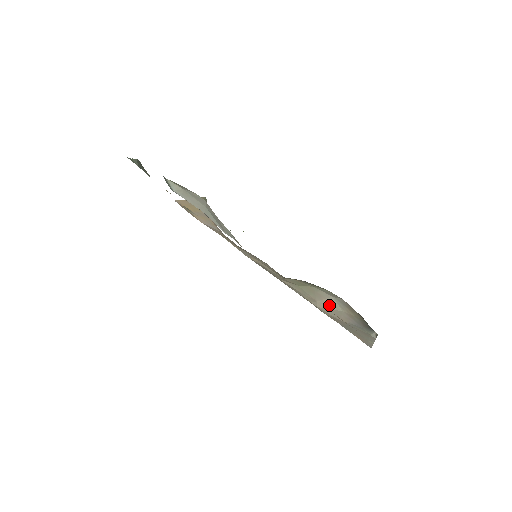
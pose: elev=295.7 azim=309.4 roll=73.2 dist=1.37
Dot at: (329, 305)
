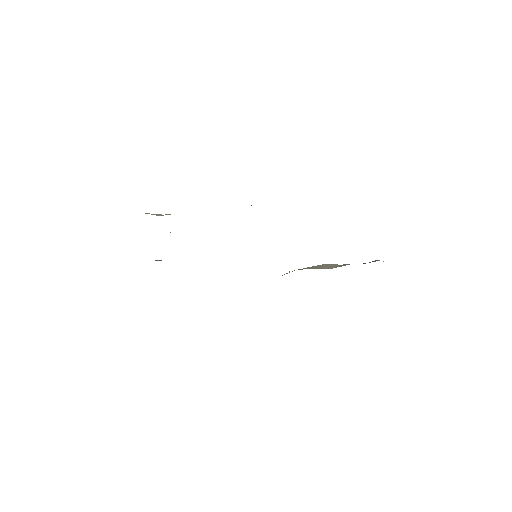
Dot at: (331, 266)
